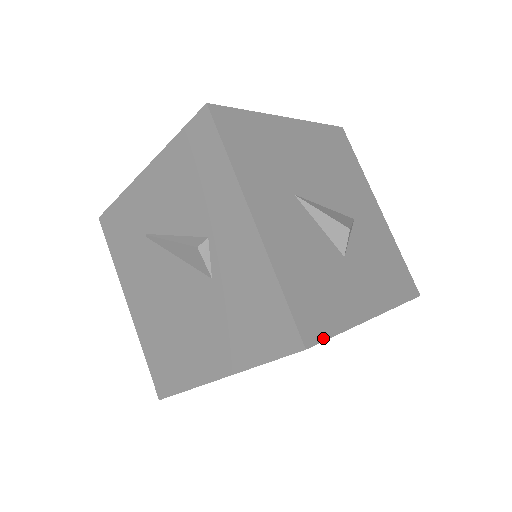
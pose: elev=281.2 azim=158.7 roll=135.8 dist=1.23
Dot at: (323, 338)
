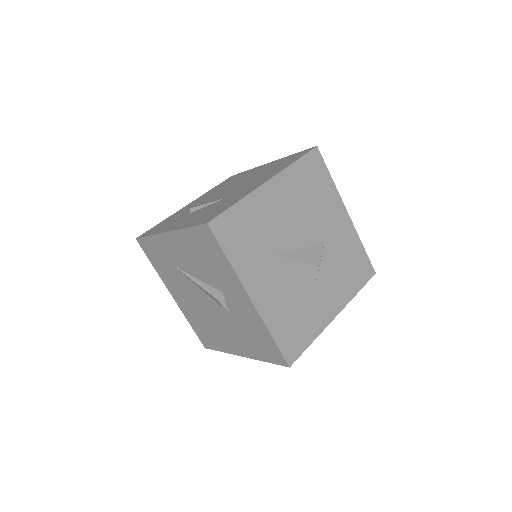
Dot at: (300, 353)
